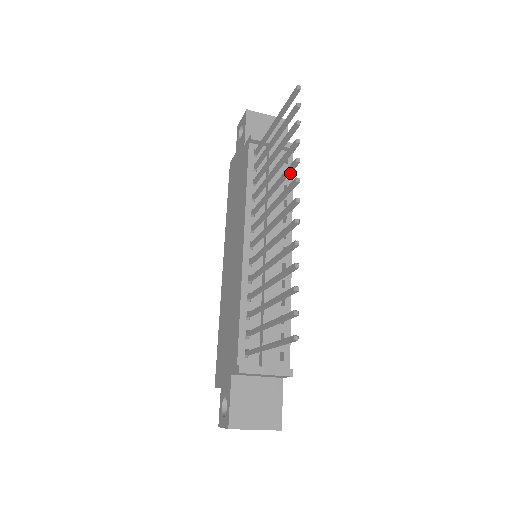
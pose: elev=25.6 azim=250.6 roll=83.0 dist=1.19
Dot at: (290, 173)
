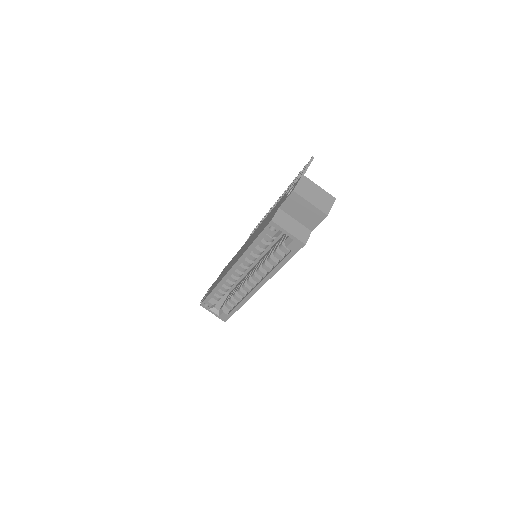
Dot at: occluded
